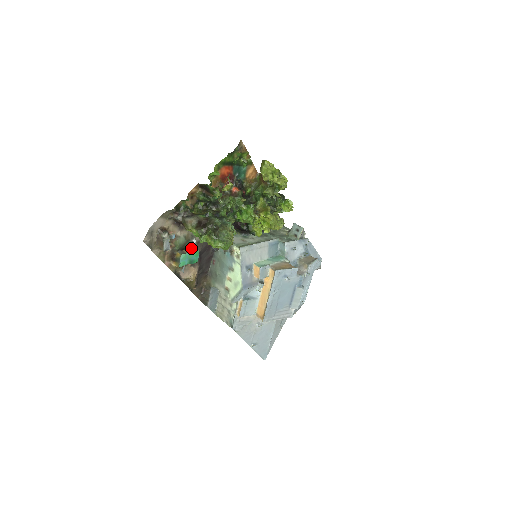
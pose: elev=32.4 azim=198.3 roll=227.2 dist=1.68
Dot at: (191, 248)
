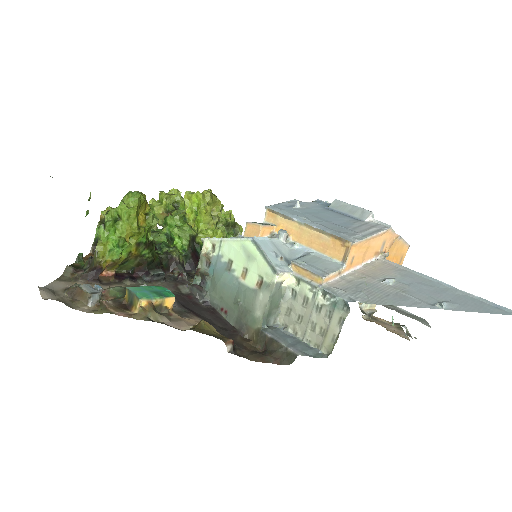
Dot at: occluded
